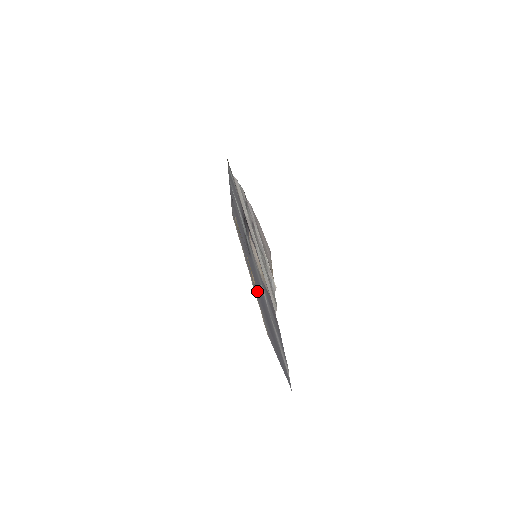
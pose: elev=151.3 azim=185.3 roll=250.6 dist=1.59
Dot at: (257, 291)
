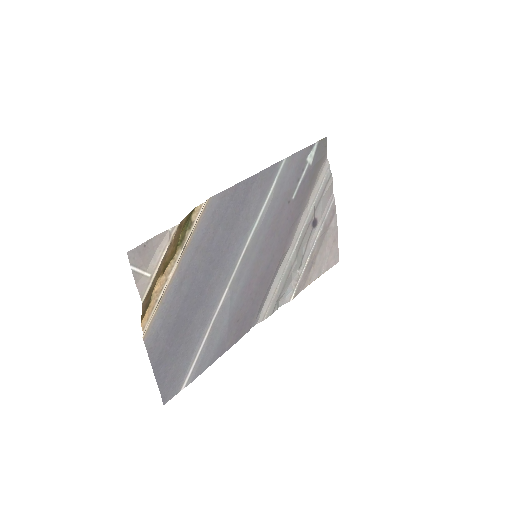
Dot at: (183, 290)
